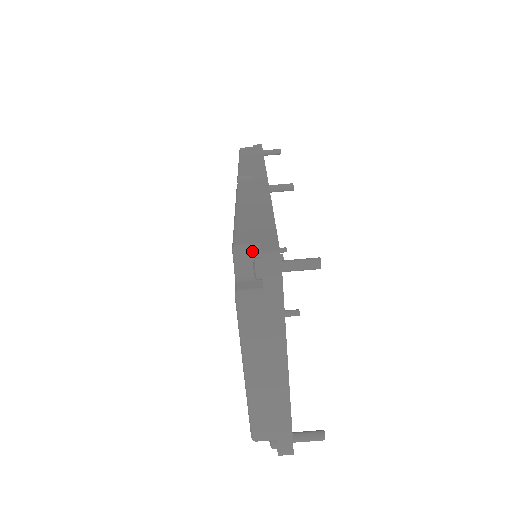
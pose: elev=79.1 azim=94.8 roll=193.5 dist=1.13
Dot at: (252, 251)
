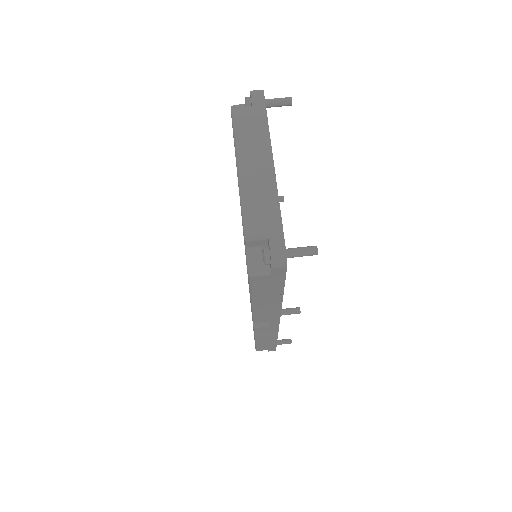
Dot at: (244, 106)
